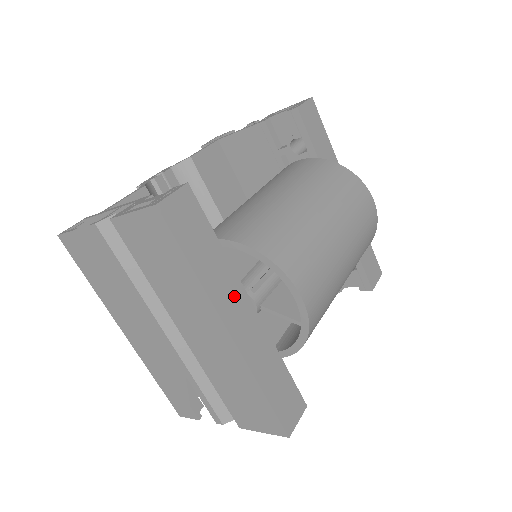
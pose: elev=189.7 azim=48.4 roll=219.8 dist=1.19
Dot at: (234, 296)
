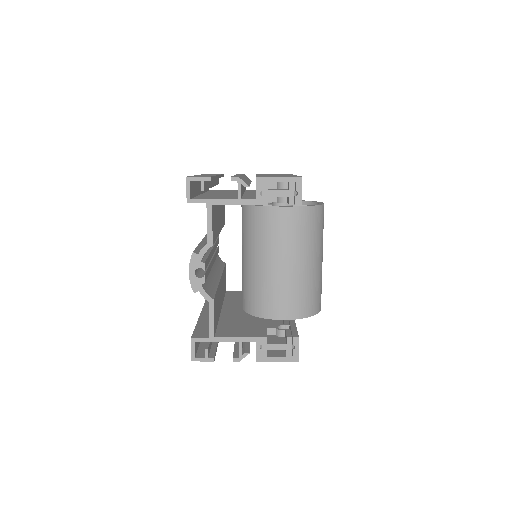
Dot at: occluded
